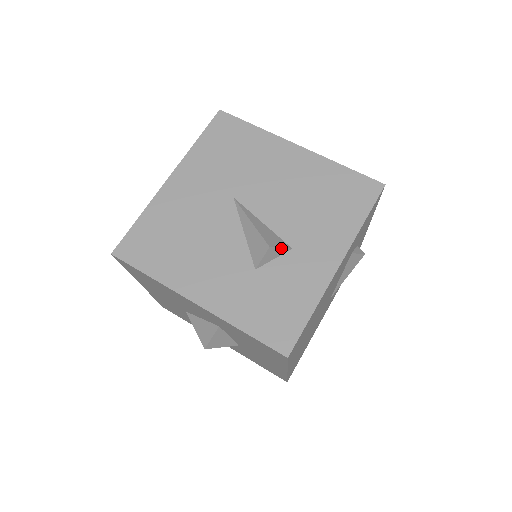
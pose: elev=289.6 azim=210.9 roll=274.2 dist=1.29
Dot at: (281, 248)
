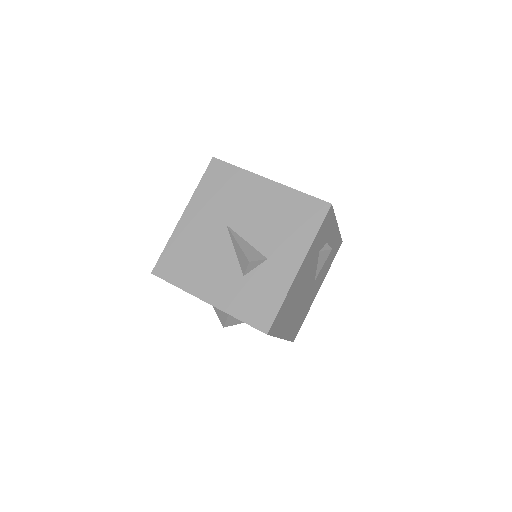
Dot at: (258, 260)
